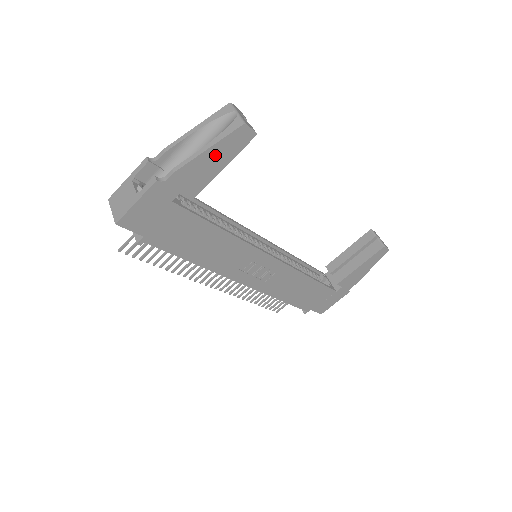
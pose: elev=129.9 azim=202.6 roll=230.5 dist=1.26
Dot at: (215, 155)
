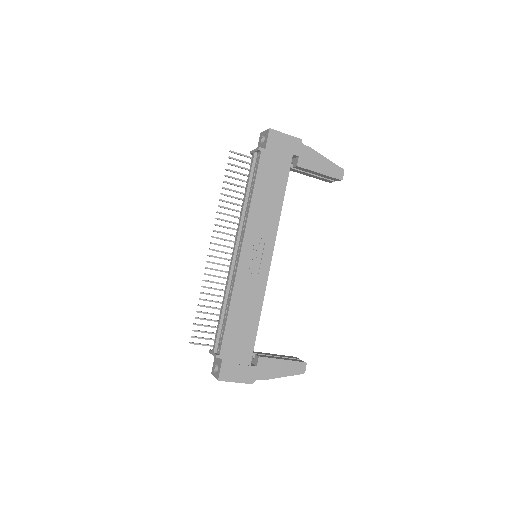
Dot at: (325, 164)
